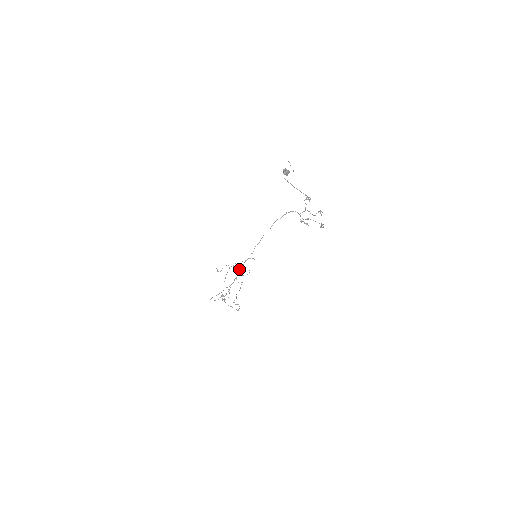
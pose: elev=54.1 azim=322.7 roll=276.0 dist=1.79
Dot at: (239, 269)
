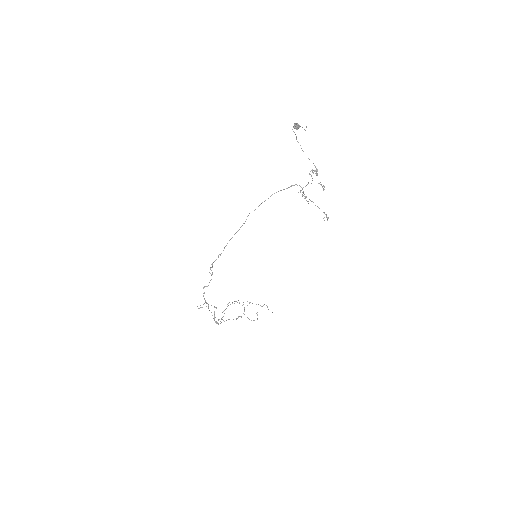
Dot at: (227, 243)
